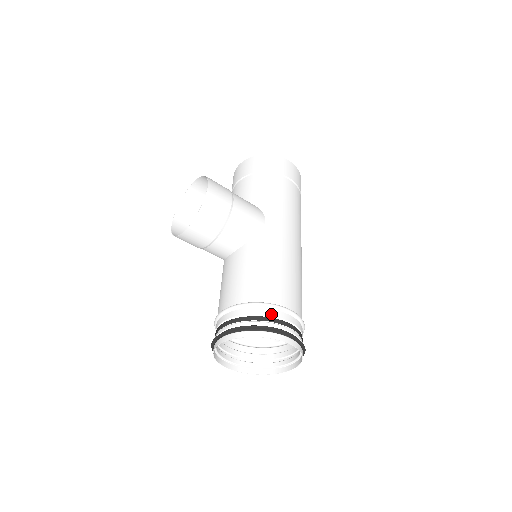
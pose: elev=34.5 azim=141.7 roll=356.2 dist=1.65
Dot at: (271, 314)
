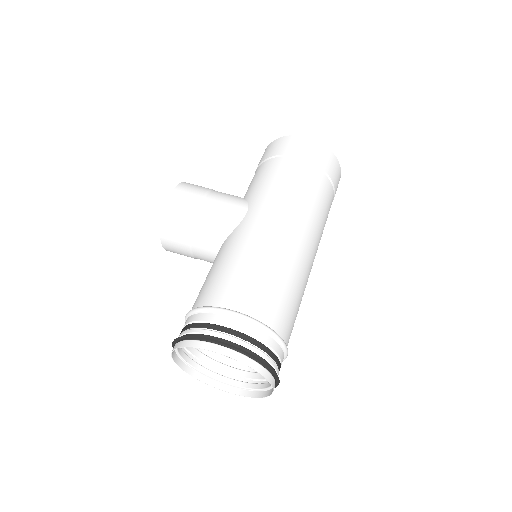
Dot at: (209, 319)
